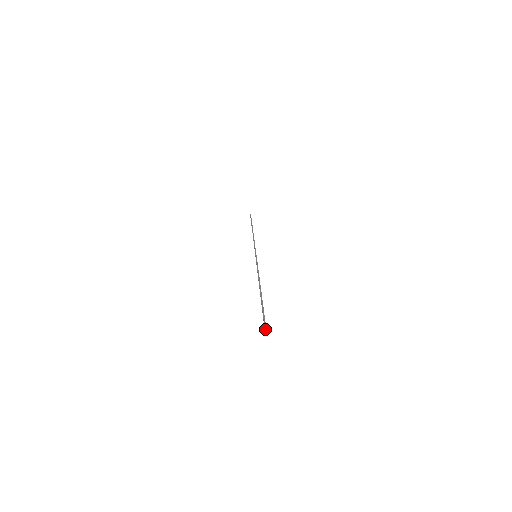
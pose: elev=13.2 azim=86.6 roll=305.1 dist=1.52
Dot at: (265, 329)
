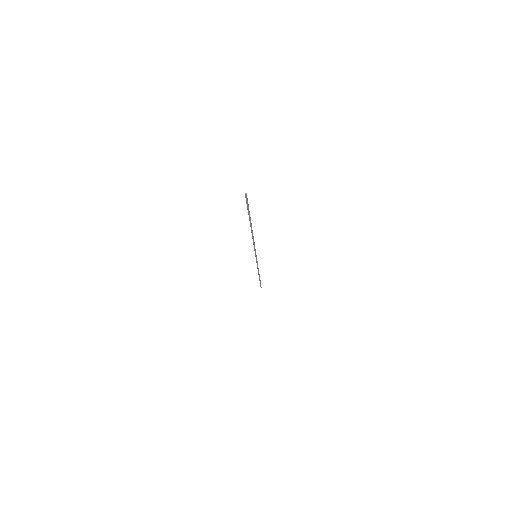
Dot at: (246, 196)
